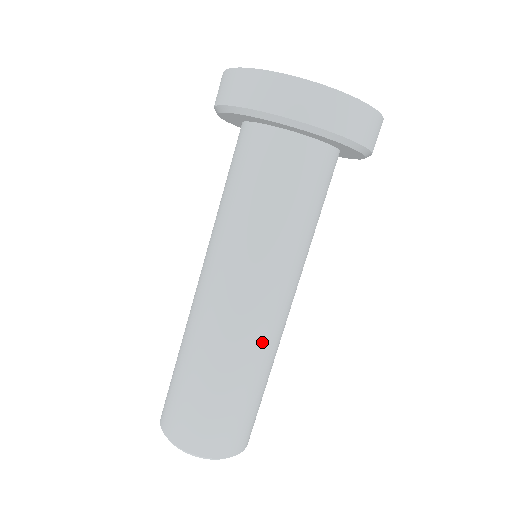
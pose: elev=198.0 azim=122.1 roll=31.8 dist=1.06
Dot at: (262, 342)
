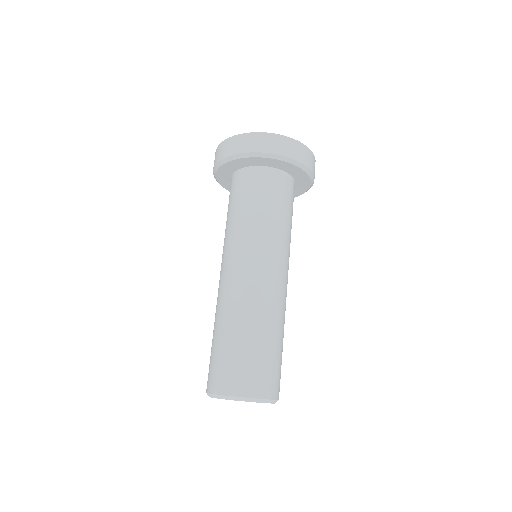
Dot at: (246, 297)
